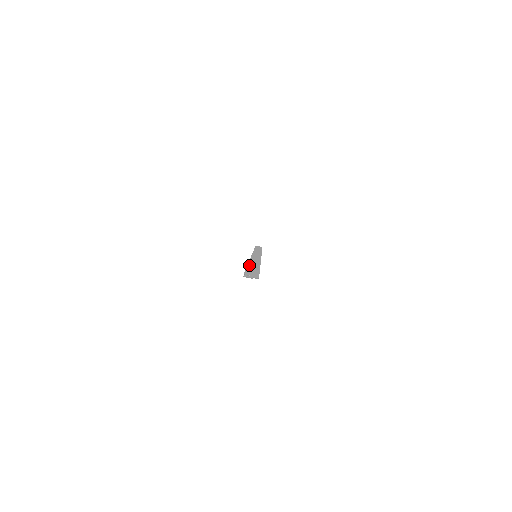
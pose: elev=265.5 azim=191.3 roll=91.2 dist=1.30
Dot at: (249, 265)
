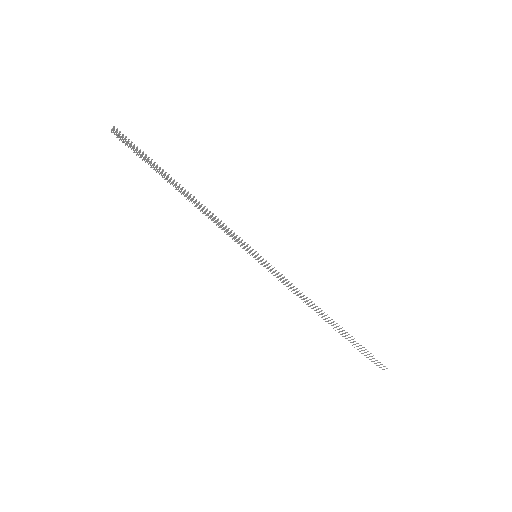
Dot at: occluded
